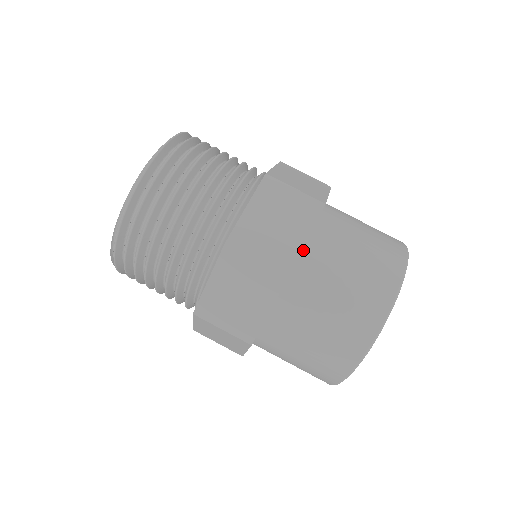
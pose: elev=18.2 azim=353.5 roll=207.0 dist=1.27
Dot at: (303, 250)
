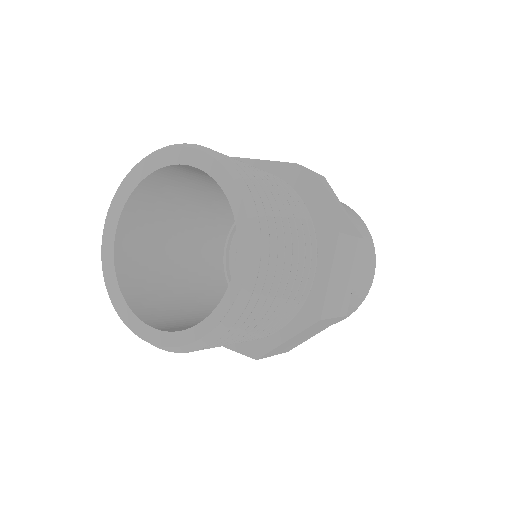
Dot at: occluded
